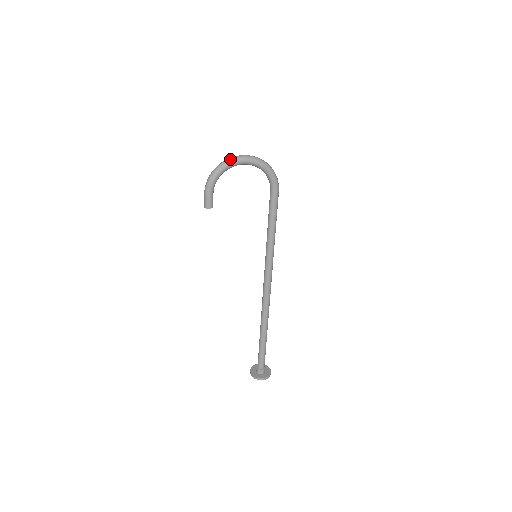
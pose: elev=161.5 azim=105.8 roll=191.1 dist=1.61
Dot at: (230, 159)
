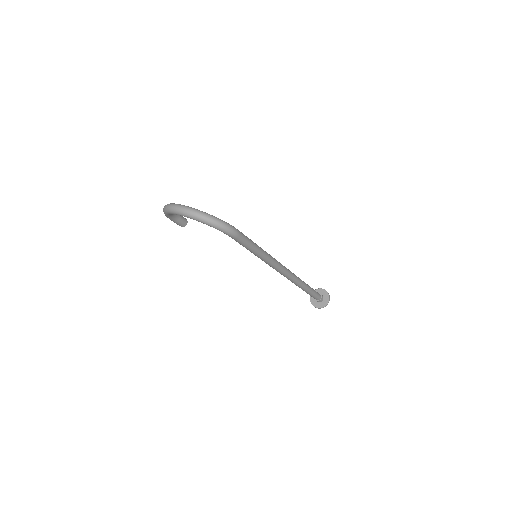
Dot at: (168, 208)
